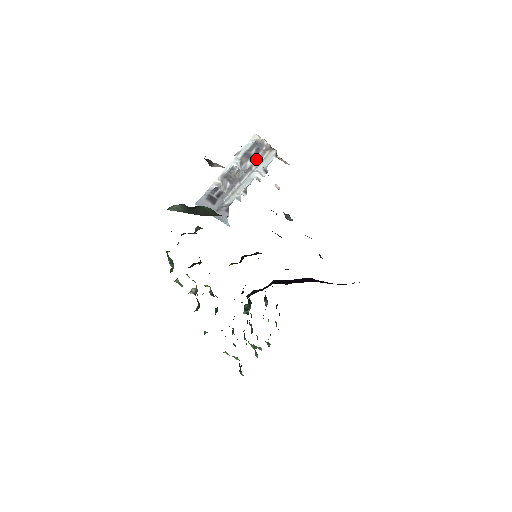
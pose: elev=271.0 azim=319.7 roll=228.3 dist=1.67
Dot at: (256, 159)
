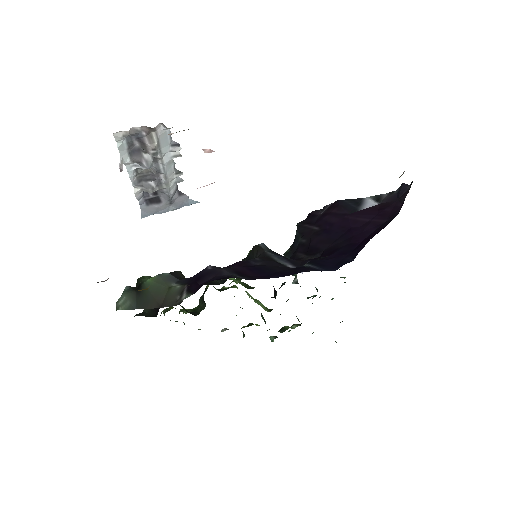
Dot at: (149, 150)
